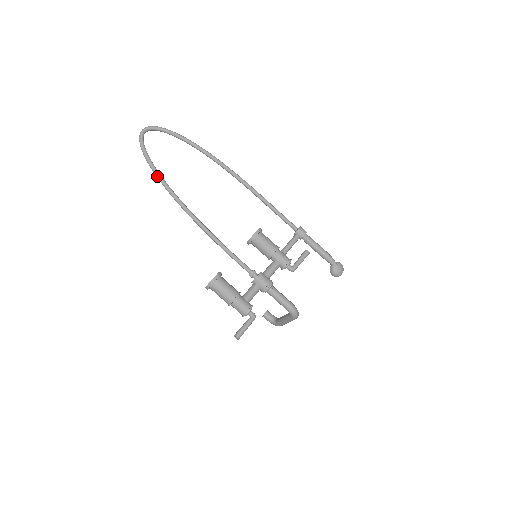
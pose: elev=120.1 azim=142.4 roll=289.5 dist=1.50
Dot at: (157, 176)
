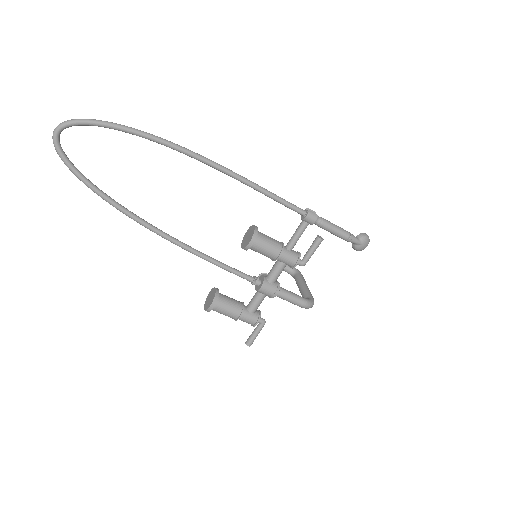
Dot at: occluded
